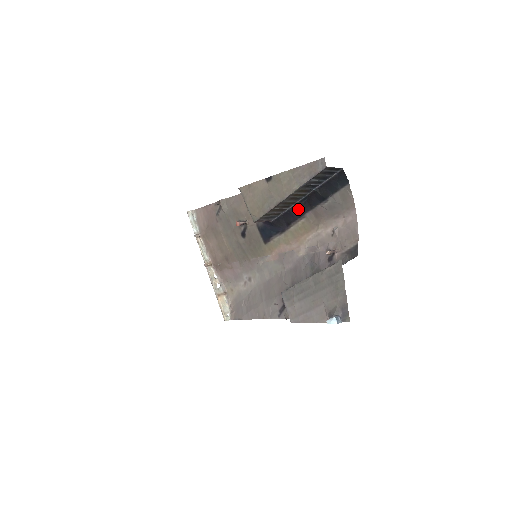
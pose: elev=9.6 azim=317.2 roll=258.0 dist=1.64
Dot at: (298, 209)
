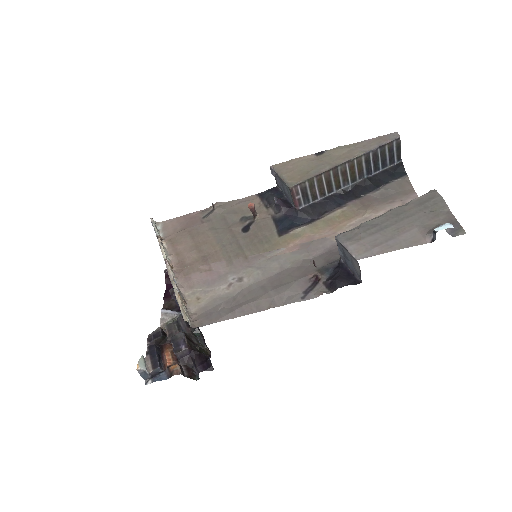
Dot at: (339, 197)
